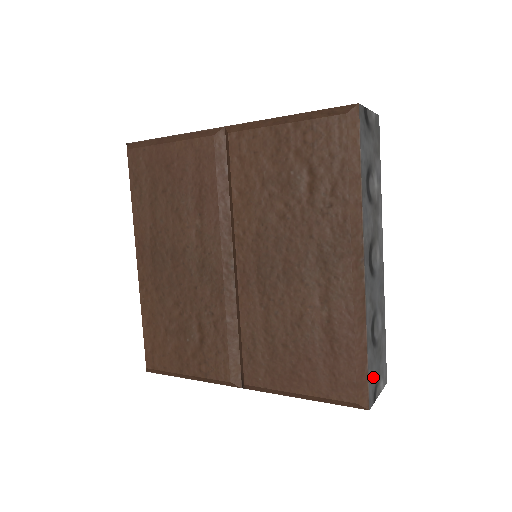
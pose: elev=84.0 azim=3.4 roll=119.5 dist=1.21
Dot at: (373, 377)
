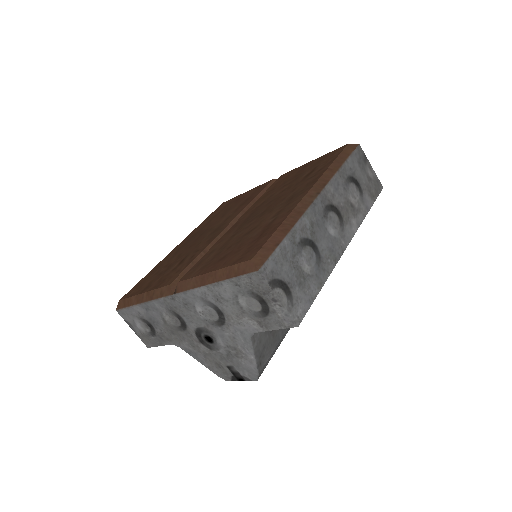
Dot at: (281, 268)
